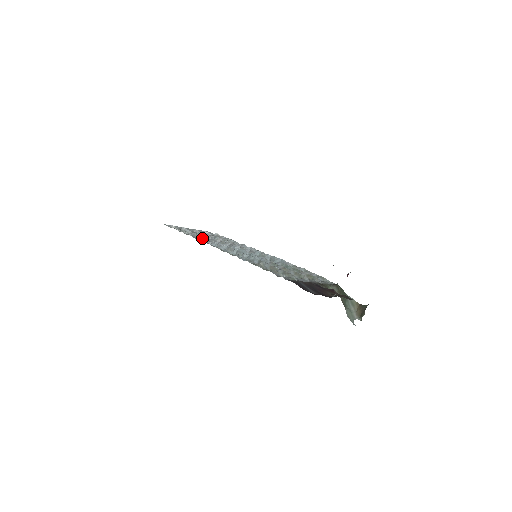
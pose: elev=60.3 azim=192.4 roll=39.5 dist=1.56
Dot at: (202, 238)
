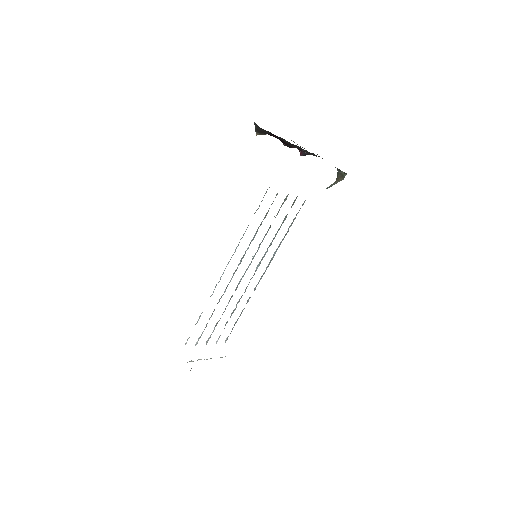
Dot at: occluded
